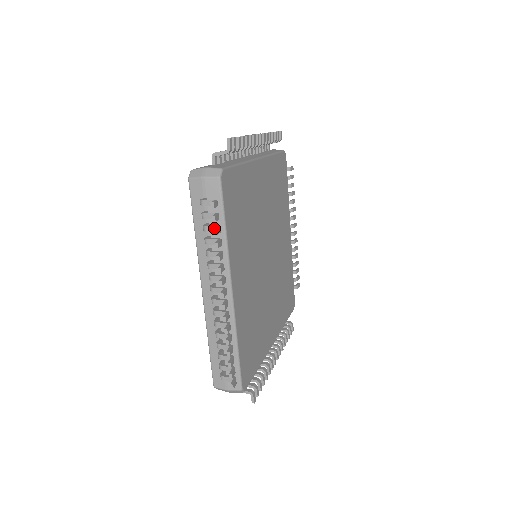
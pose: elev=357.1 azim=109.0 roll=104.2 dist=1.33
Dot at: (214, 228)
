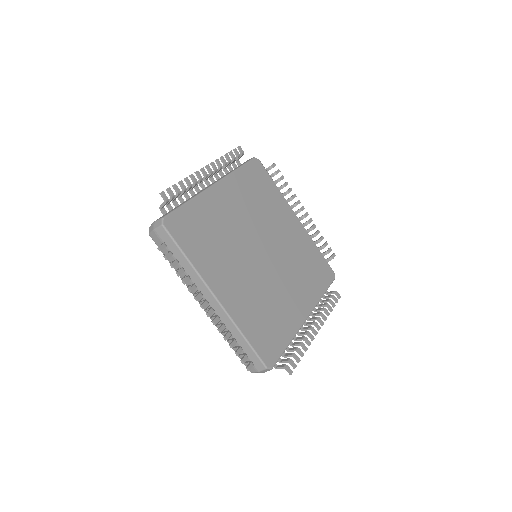
Dot at: (231, 154)
